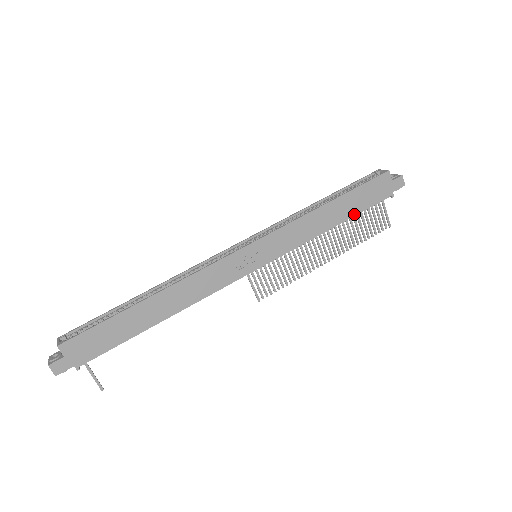
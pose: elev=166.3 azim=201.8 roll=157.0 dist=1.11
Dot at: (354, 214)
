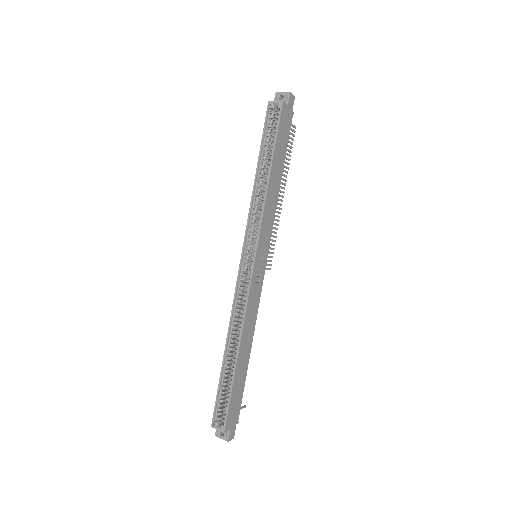
Dot at: (284, 158)
